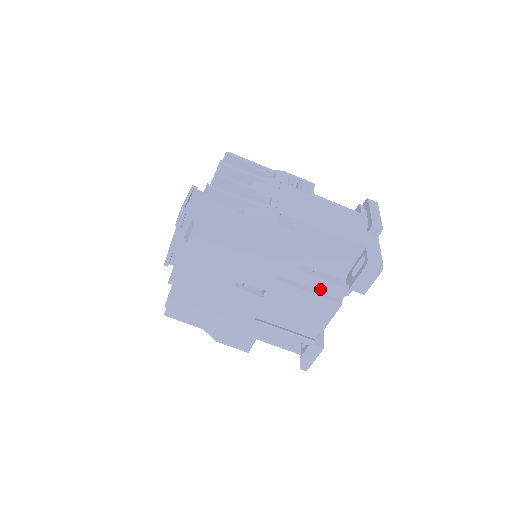
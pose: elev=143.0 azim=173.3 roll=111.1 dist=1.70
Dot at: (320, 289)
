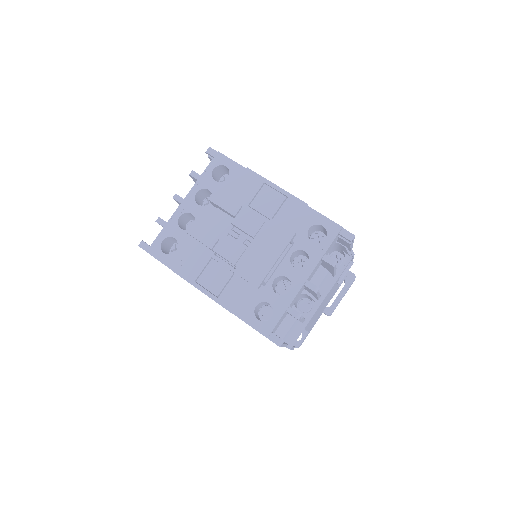
Dot at: occluded
